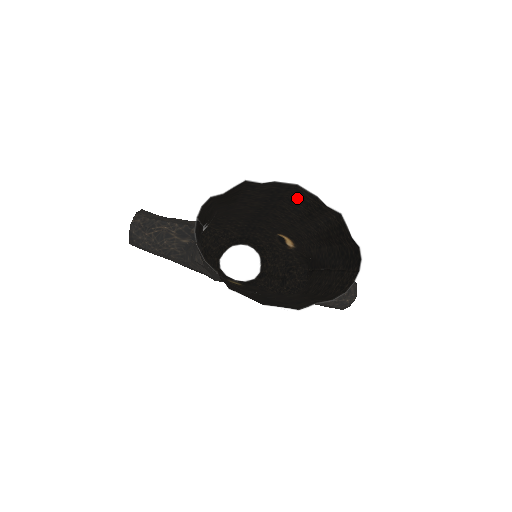
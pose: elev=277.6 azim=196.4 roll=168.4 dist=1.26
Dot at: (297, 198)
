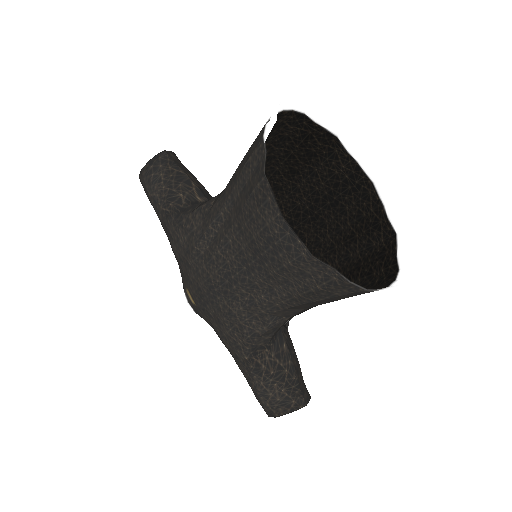
Dot at: (354, 208)
